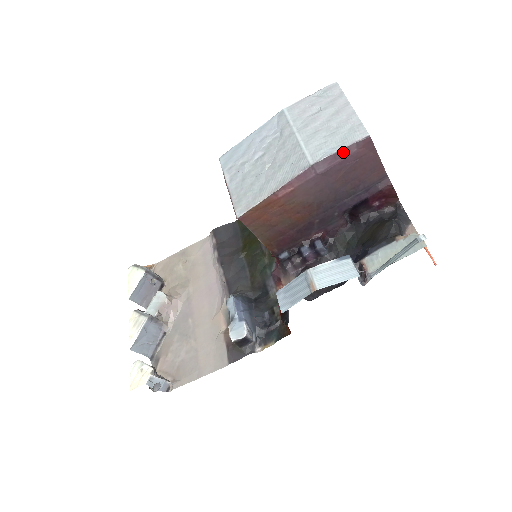
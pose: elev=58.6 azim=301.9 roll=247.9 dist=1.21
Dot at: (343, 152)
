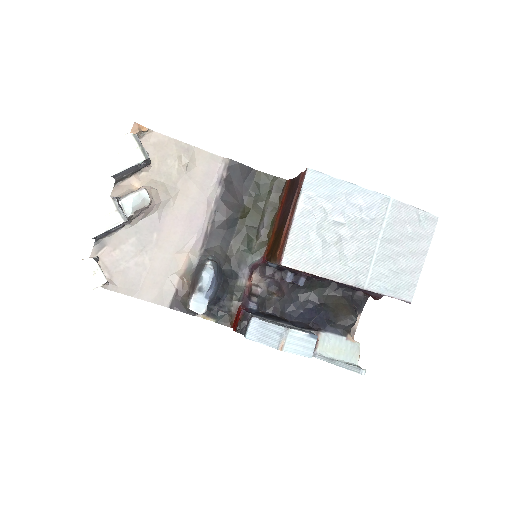
Dot at: (388, 296)
